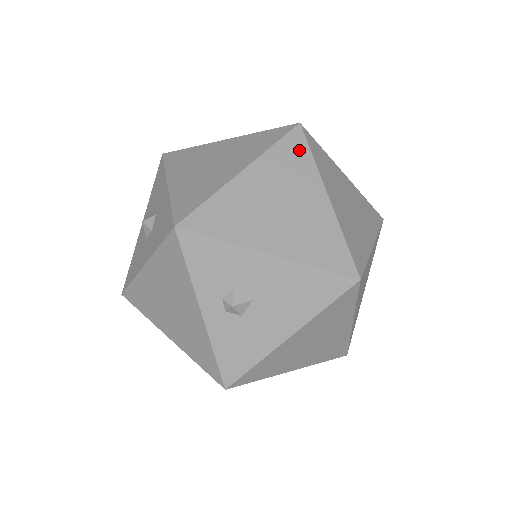
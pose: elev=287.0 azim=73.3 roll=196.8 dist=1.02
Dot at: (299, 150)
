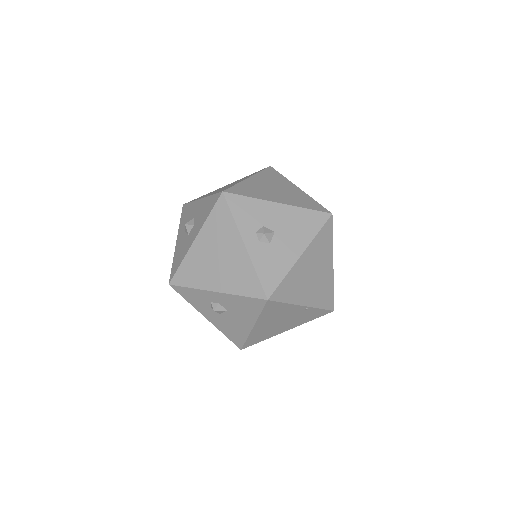
Dot at: (275, 174)
